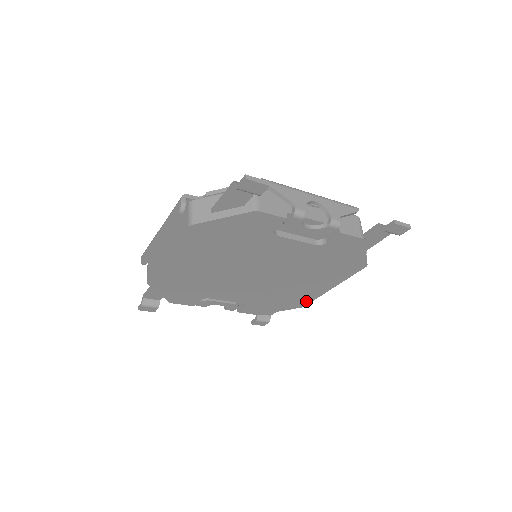
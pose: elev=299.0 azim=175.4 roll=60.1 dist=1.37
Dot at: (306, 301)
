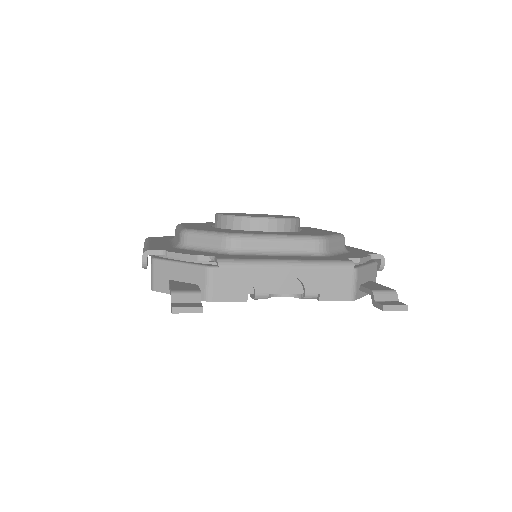
Dot at: occluded
